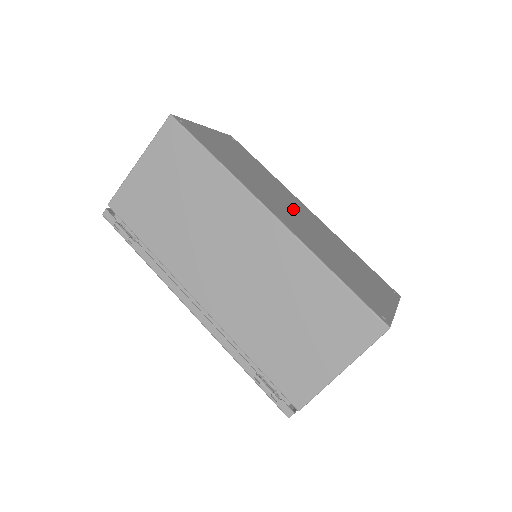
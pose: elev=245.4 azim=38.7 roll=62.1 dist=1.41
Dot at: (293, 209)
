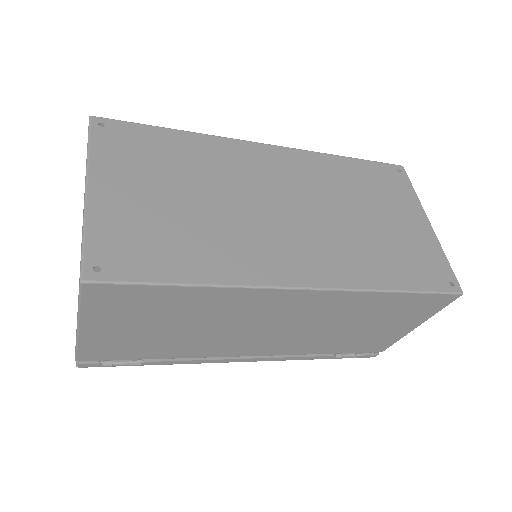
Dot at: (277, 202)
